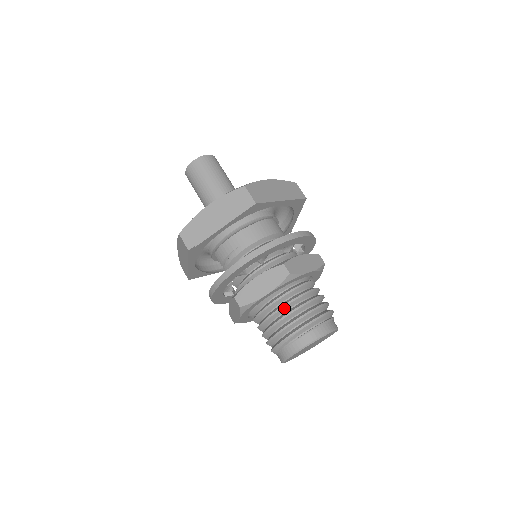
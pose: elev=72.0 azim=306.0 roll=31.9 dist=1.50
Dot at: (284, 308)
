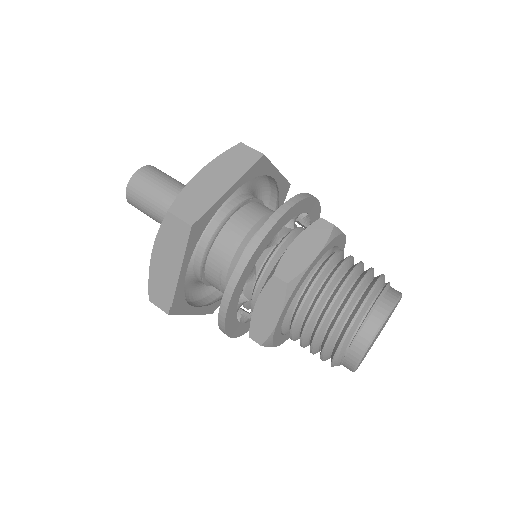
Dot at: (311, 320)
